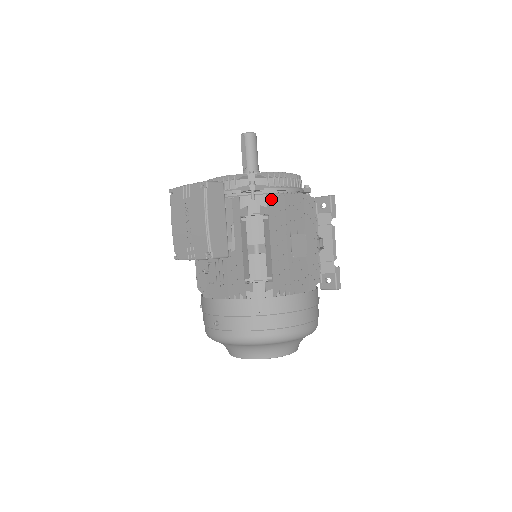
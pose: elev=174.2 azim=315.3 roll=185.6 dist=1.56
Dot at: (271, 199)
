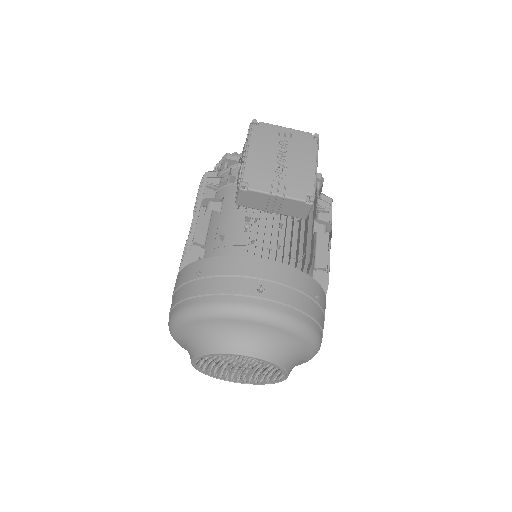
Dot at: (328, 200)
